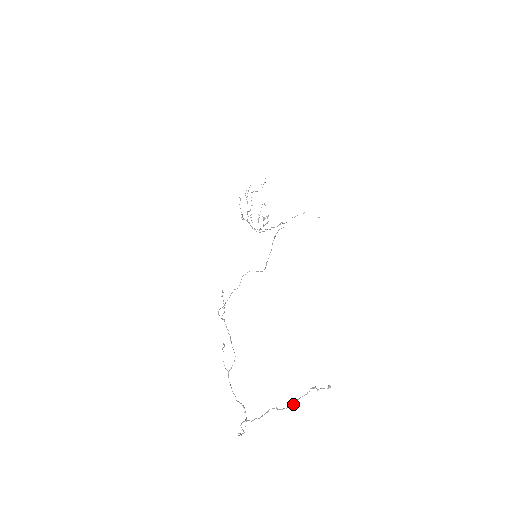
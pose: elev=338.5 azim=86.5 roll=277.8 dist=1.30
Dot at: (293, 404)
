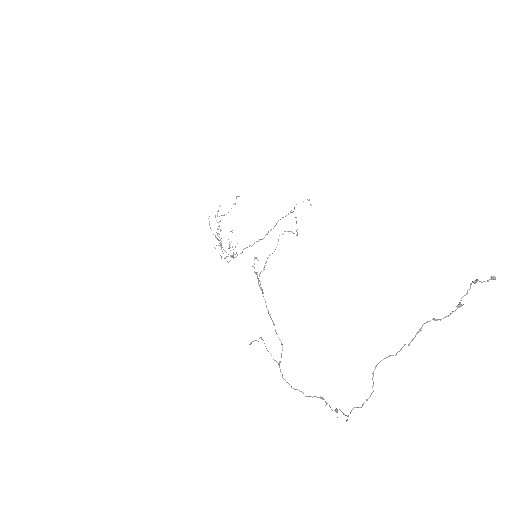
Dot at: (457, 306)
